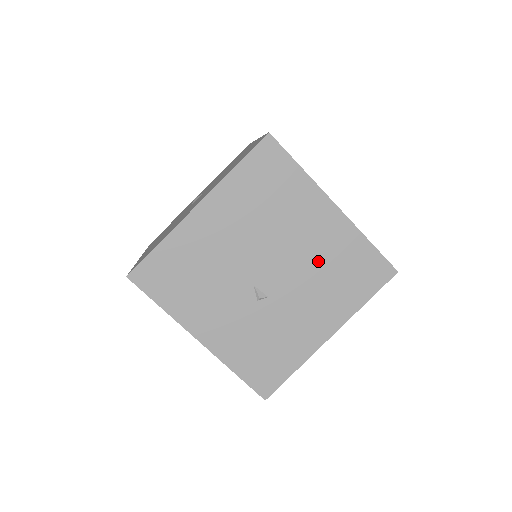
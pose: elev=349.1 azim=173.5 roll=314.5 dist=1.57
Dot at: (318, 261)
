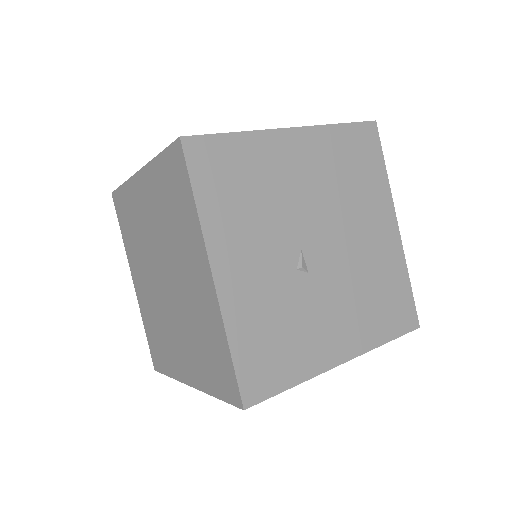
Dot at: (365, 267)
